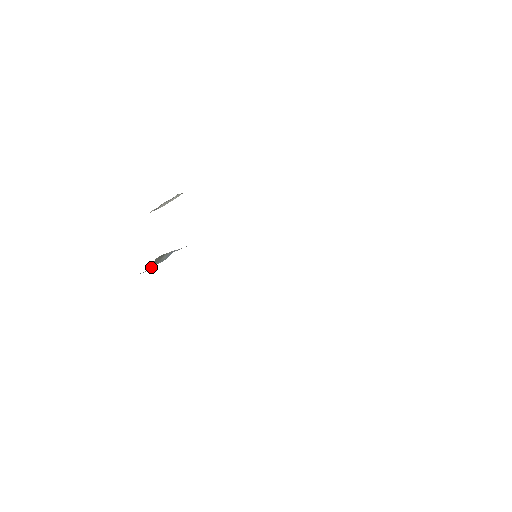
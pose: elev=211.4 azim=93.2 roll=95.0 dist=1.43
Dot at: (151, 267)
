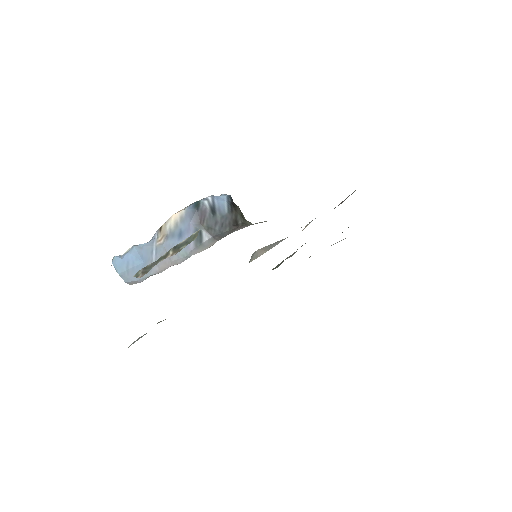
Dot at: occluded
